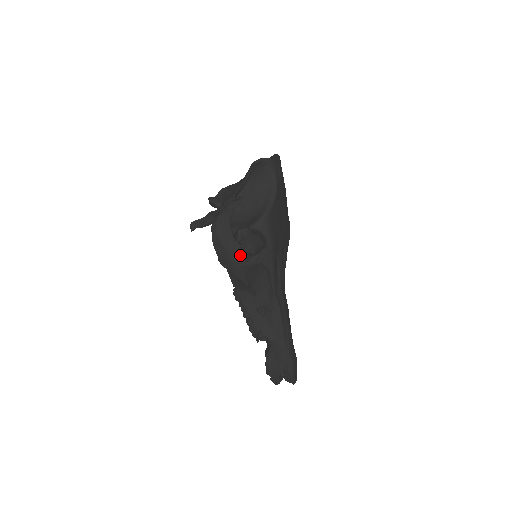
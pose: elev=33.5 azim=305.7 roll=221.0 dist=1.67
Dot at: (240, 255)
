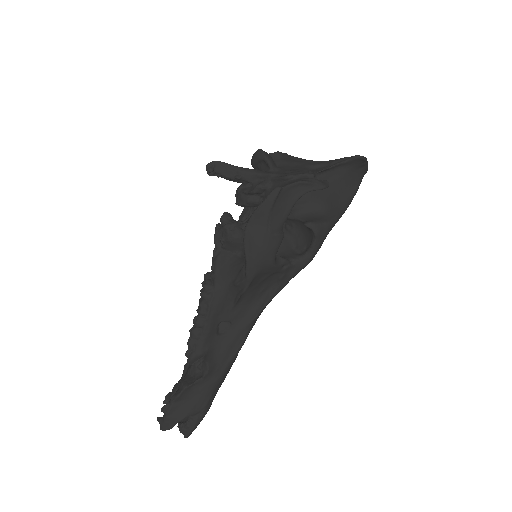
Dot at: (277, 248)
